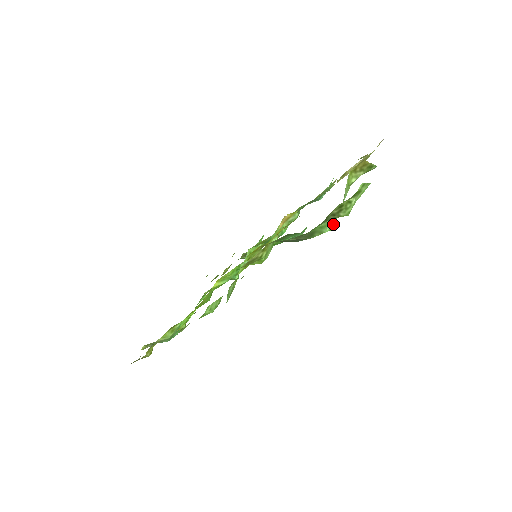
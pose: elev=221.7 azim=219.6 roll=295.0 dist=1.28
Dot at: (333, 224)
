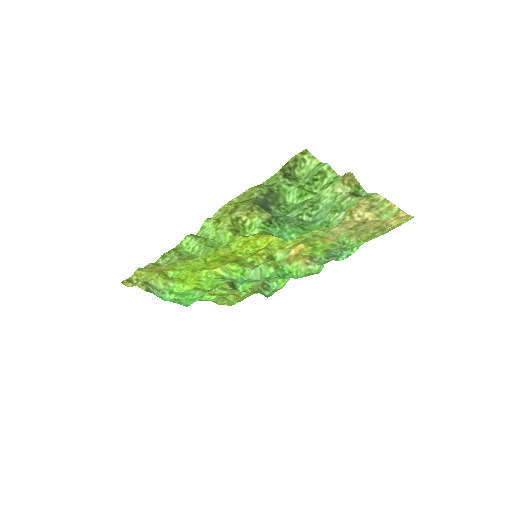
Dot at: (298, 200)
